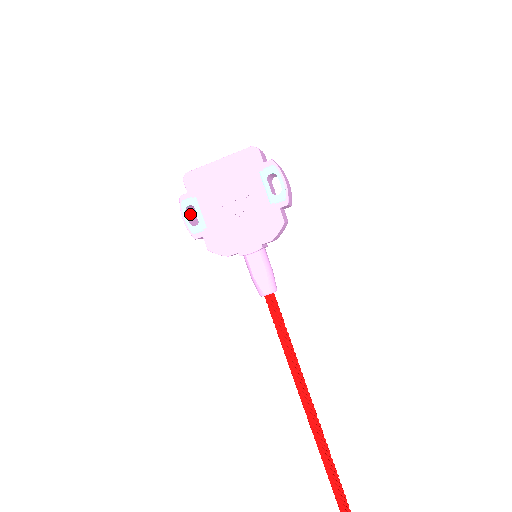
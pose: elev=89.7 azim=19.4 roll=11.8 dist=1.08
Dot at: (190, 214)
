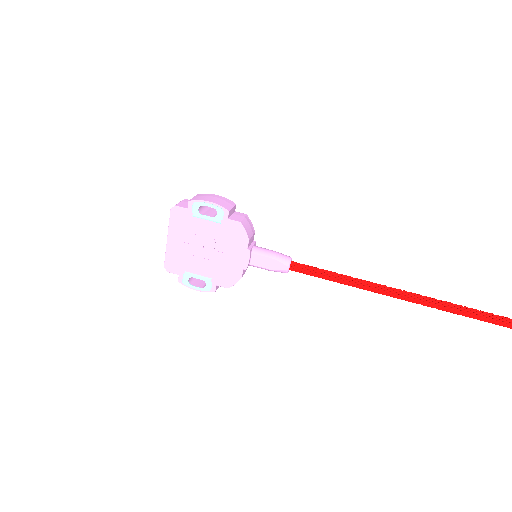
Dot at: (197, 282)
